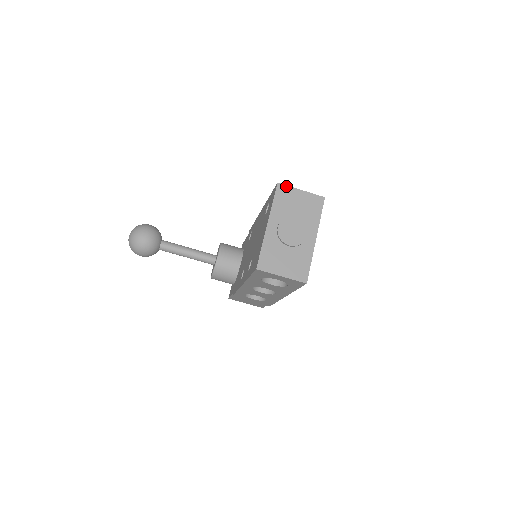
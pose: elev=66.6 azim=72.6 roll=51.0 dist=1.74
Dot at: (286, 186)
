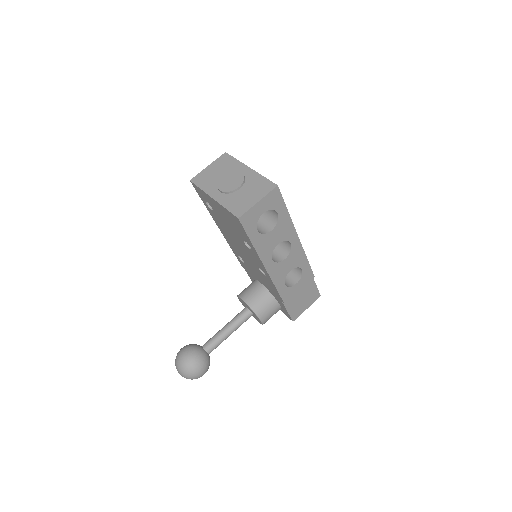
Dot at: (197, 176)
